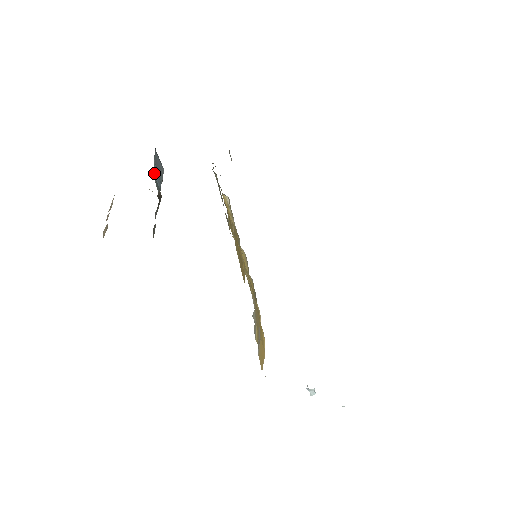
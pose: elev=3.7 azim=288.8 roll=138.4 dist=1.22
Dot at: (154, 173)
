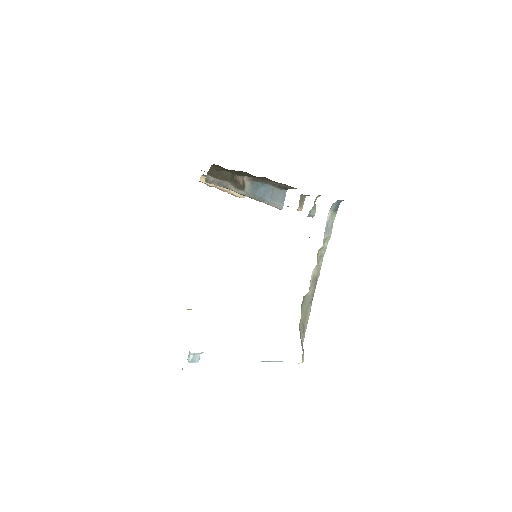
Dot at: (262, 187)
